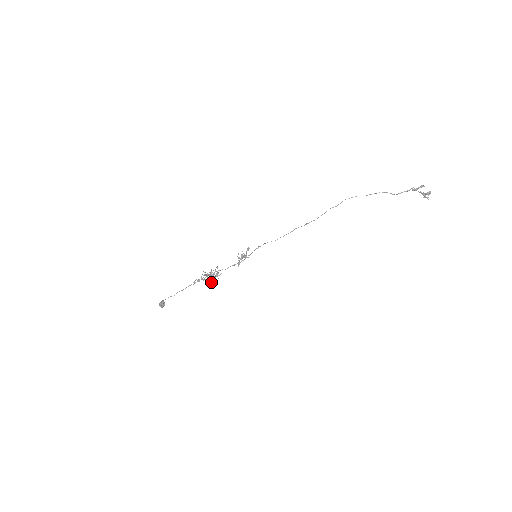
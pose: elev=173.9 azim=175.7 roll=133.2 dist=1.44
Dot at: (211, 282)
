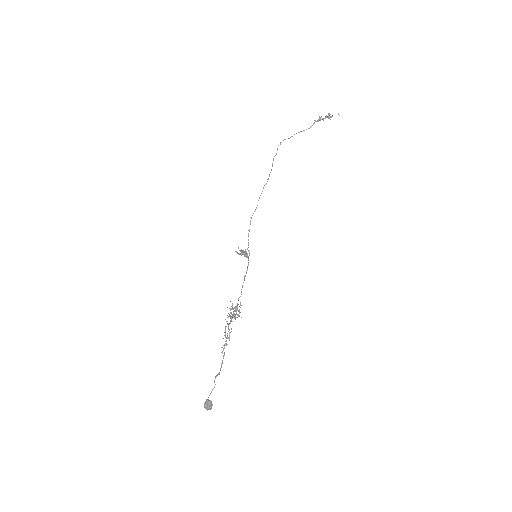
Dot at: occluded
